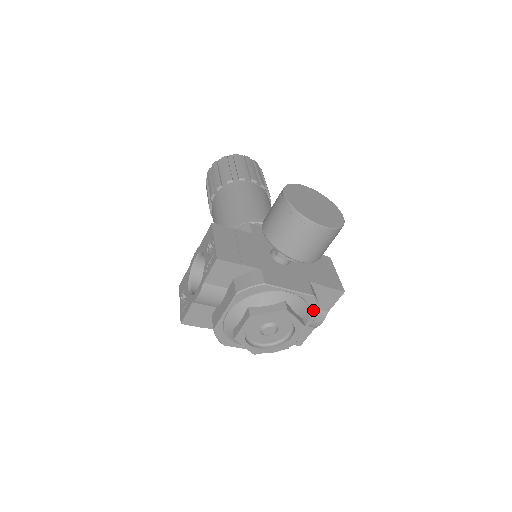
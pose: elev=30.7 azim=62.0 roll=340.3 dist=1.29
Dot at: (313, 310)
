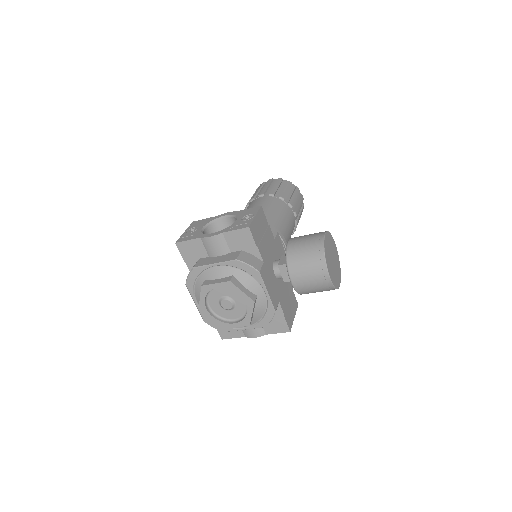
Dot at: (264, 321)
